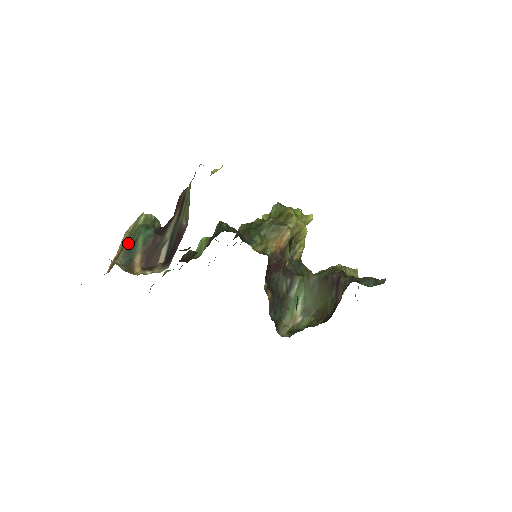
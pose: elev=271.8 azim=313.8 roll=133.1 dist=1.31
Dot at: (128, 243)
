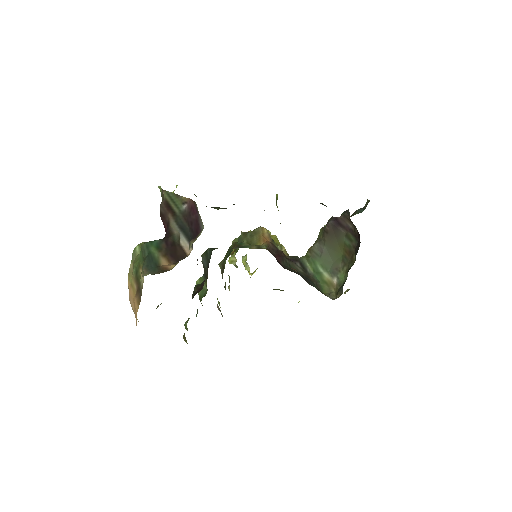
Dot at: (141, 268)
